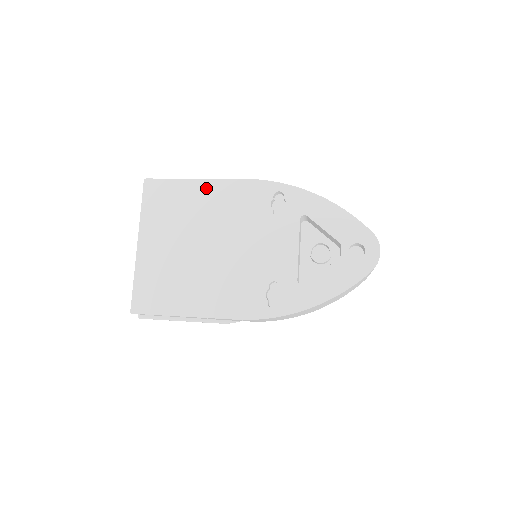
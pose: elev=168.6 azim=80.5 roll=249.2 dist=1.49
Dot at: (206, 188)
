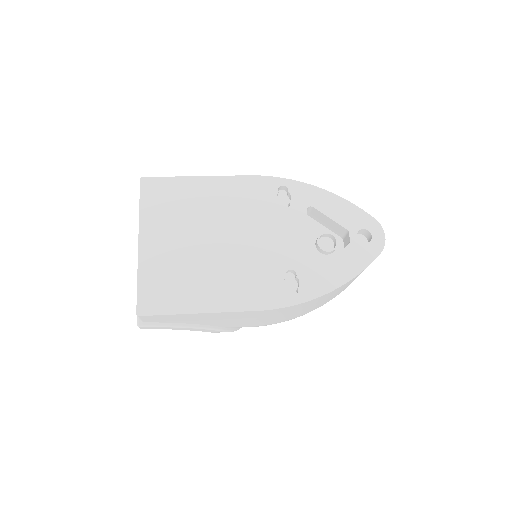
Dot at: (209, 185)
